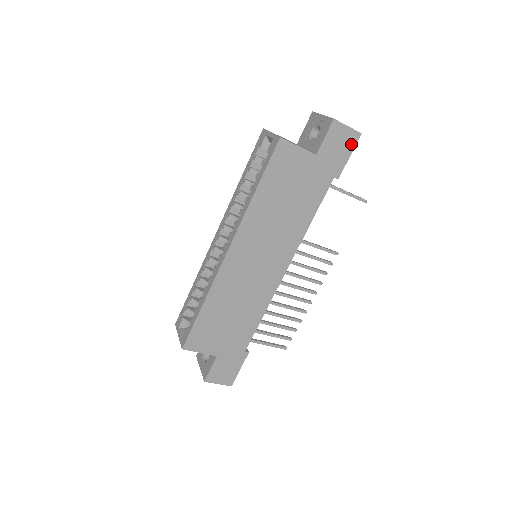
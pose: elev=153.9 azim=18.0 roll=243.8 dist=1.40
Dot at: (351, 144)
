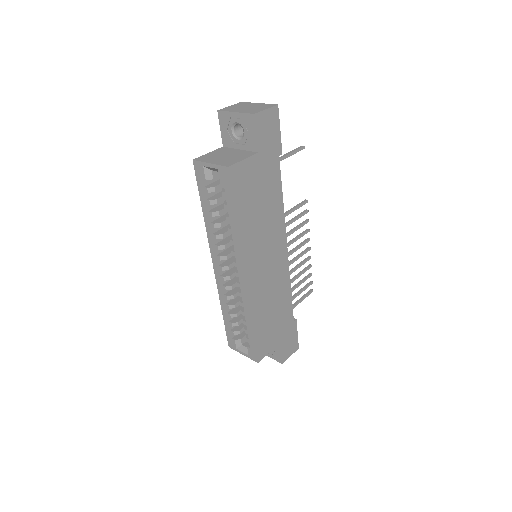
Dot at: (276, 120)
